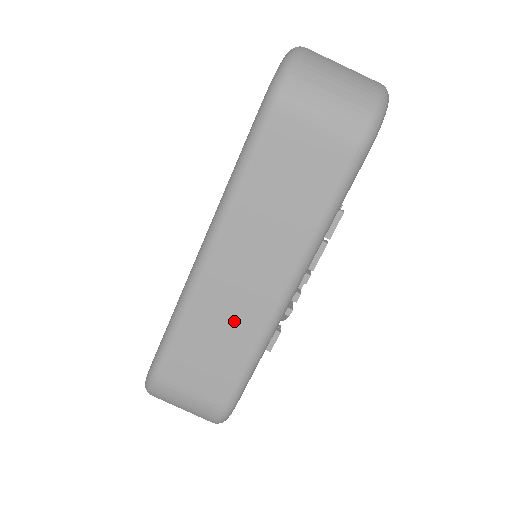
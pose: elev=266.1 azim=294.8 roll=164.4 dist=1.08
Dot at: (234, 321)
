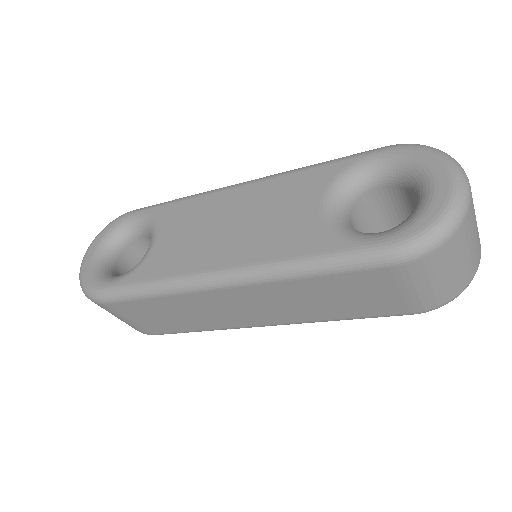
Dot at: (207, 316)
